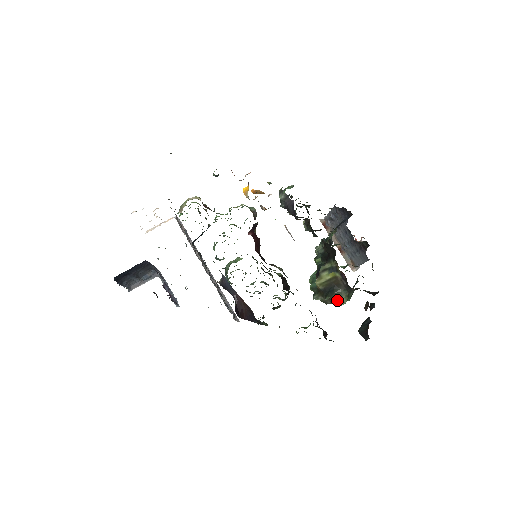
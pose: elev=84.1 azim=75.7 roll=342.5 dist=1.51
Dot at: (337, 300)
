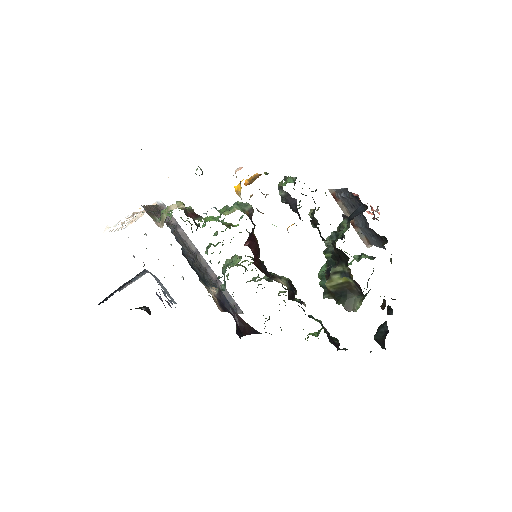
Dot at: (350, 308)
